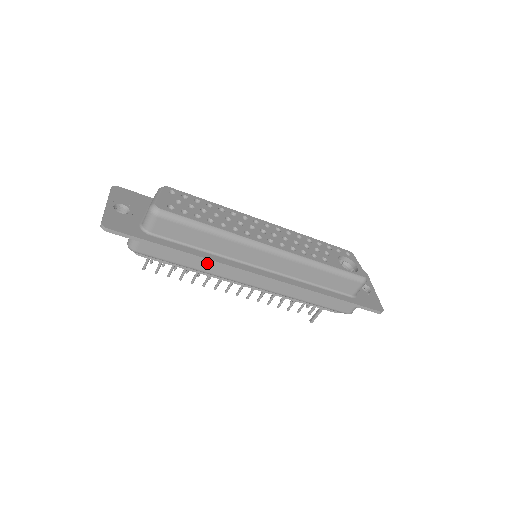
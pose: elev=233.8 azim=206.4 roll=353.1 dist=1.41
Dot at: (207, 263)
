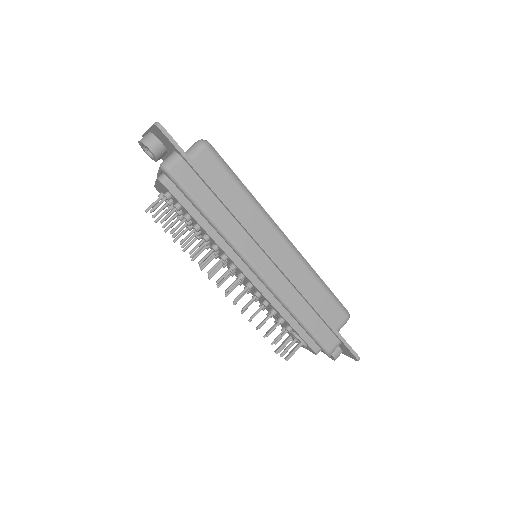
Dot at: (229, 219)
